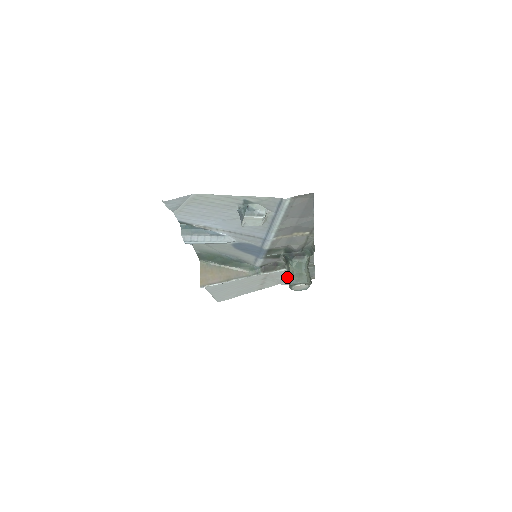
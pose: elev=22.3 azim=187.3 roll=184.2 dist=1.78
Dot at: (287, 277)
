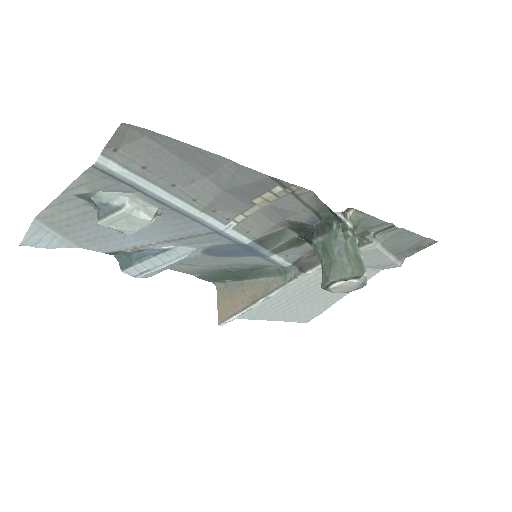
Dot at: (371, 259)
